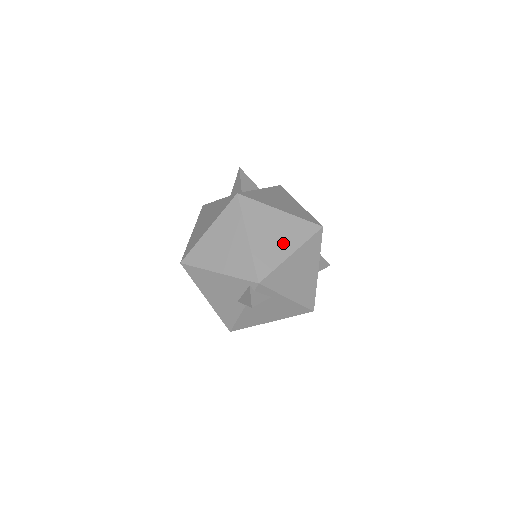
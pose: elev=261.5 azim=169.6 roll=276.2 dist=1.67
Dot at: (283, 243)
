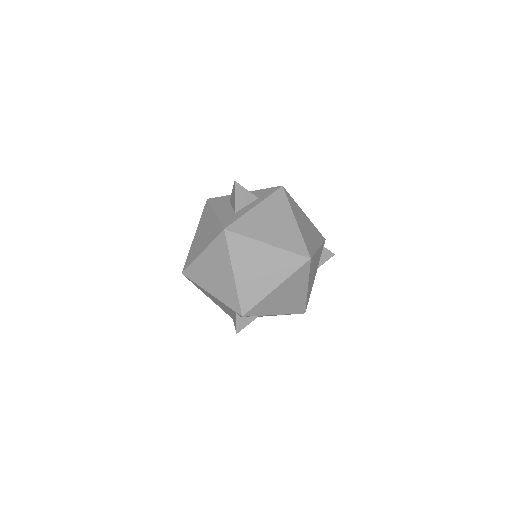
Dot at: (268, 278)
